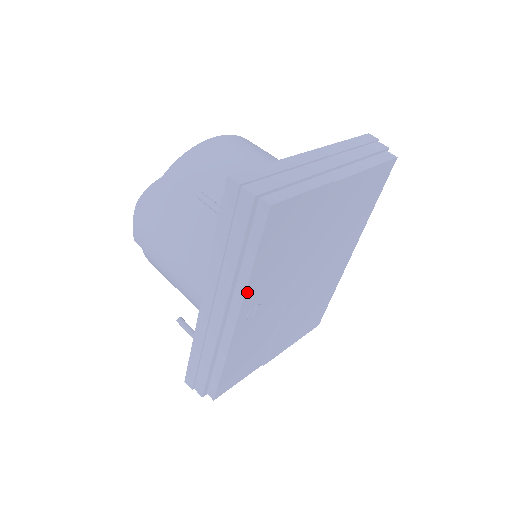
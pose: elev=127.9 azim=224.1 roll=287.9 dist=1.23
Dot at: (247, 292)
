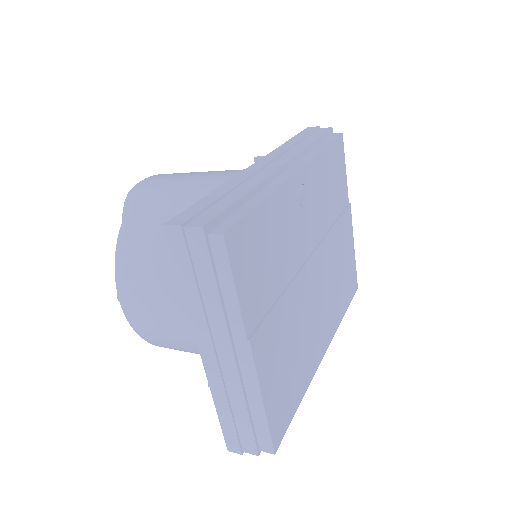
Dot at: (314, 160)
